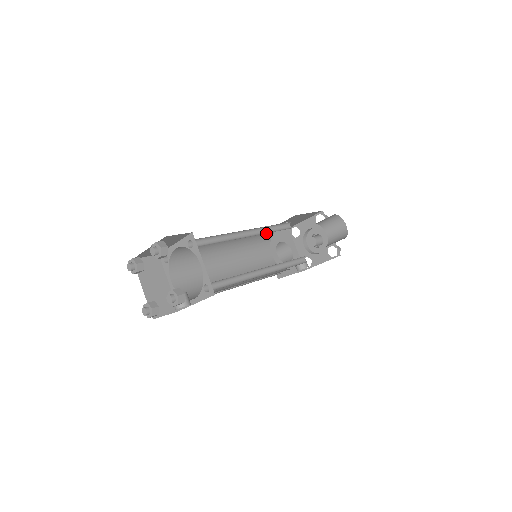
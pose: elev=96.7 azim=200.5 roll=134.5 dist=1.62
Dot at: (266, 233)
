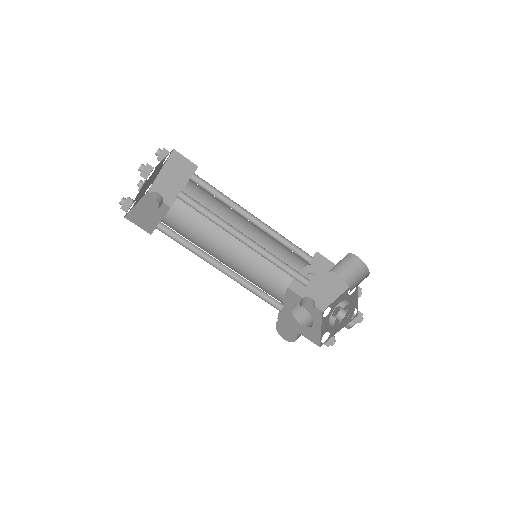
Dot at: occluded
